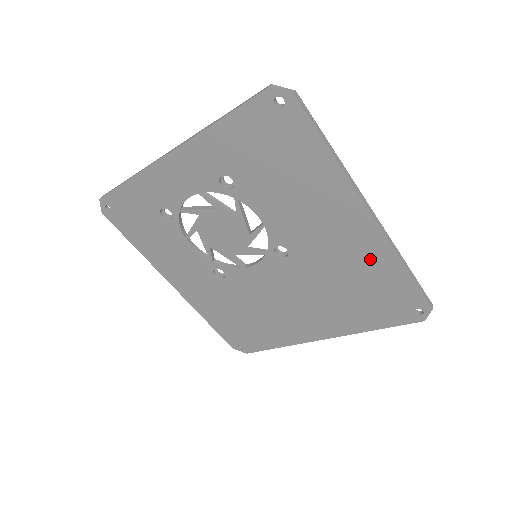
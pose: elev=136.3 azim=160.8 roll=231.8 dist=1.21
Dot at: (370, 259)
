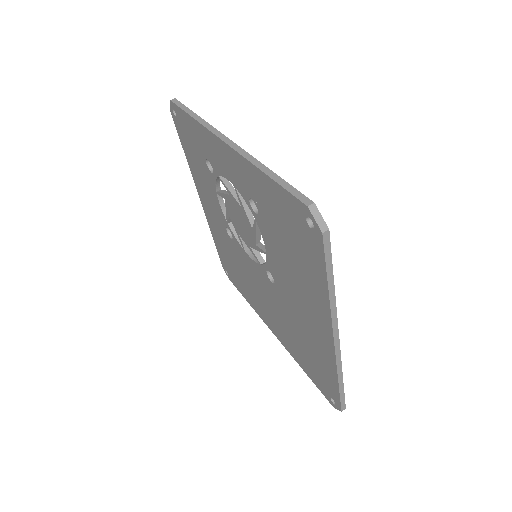
Dot at: (320, 352)
